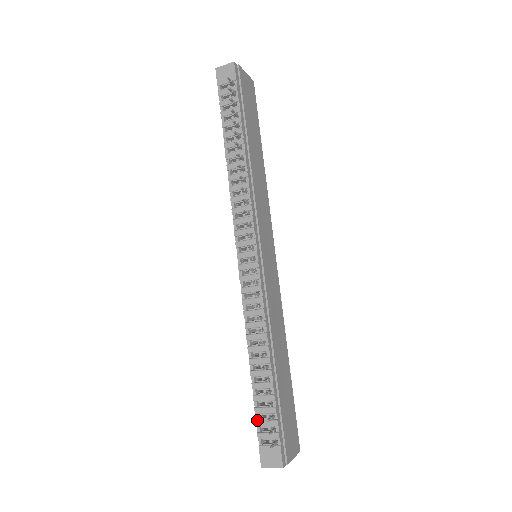
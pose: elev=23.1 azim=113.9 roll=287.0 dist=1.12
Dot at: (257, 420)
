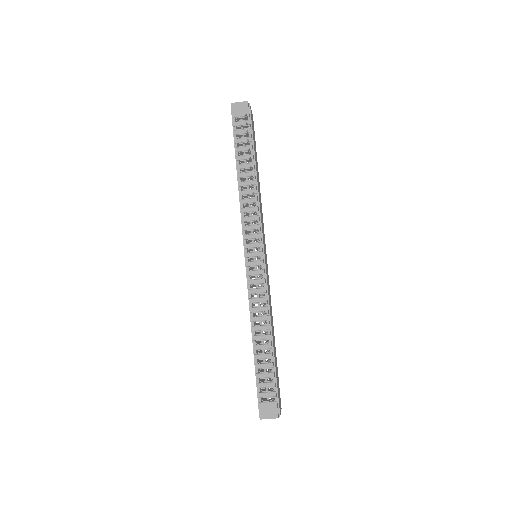
Dot at: (258, 383)
